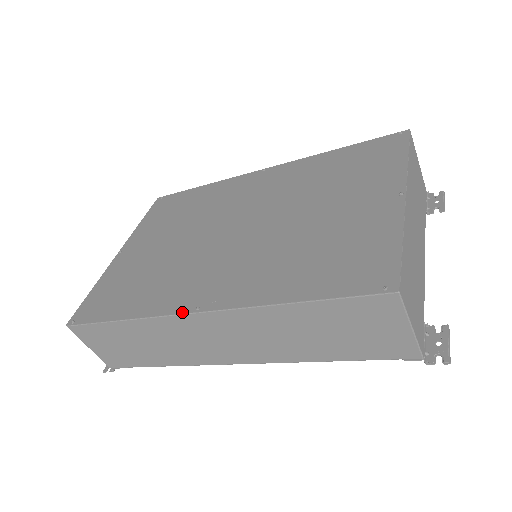
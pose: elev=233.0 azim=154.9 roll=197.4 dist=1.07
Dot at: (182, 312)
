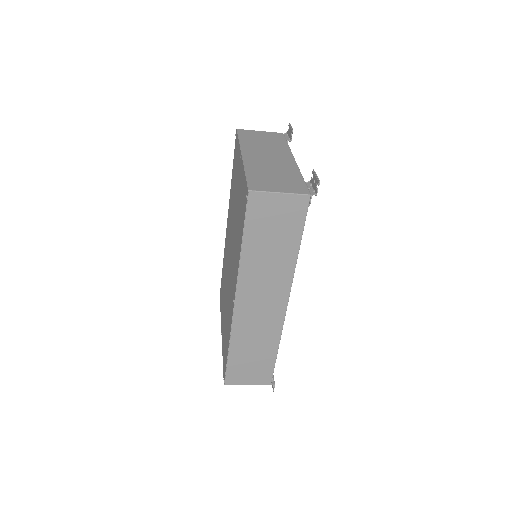
Dot at: (233, 311)
